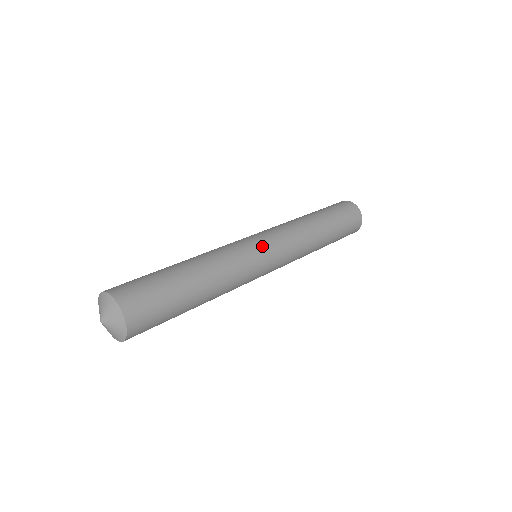
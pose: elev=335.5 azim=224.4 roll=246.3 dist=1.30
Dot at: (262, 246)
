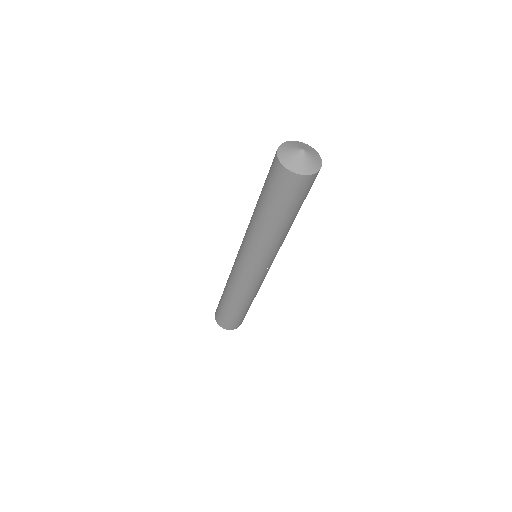
Dot at: occluded
